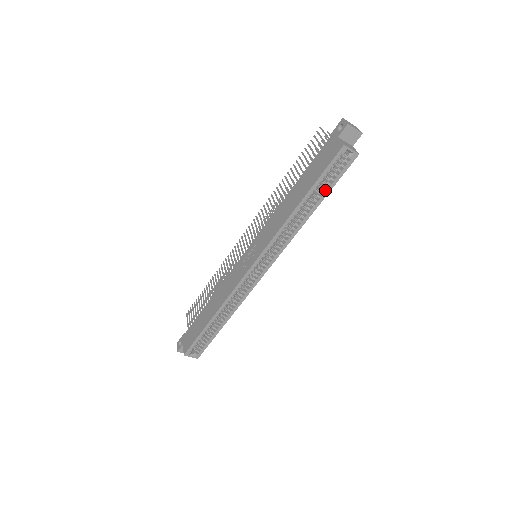
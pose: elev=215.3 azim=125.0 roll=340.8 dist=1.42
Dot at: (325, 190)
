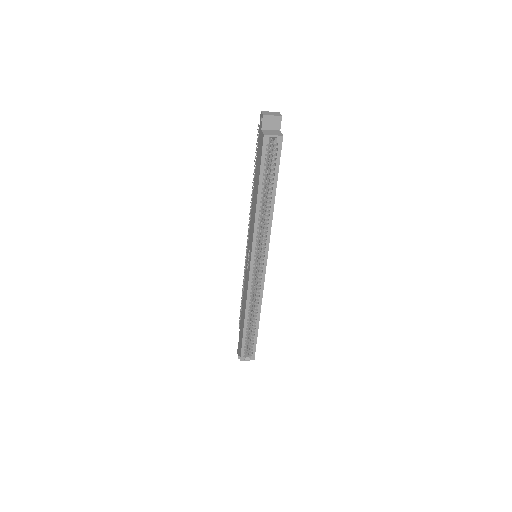
Dot at: (273, 178)
